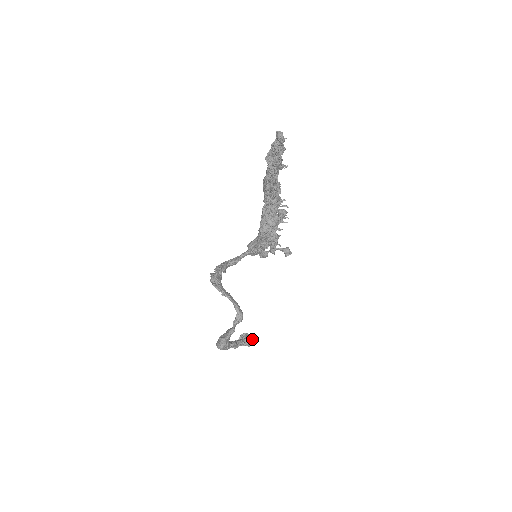
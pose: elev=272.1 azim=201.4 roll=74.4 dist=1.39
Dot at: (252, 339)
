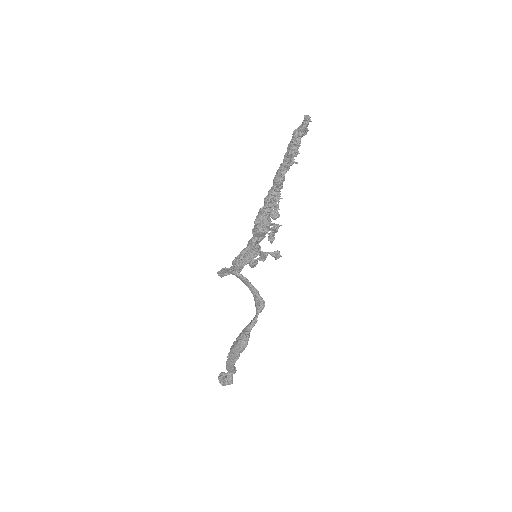
Dot at: occluded
